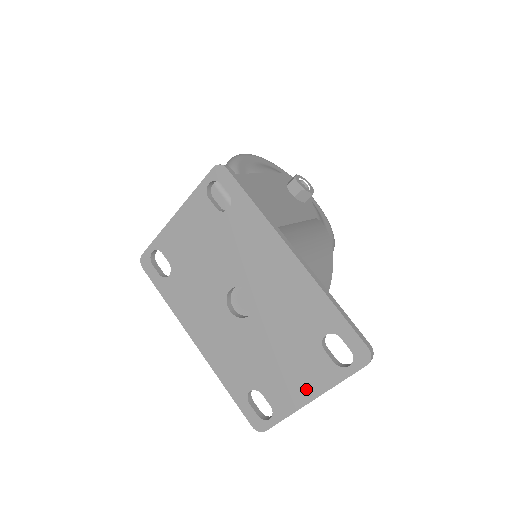
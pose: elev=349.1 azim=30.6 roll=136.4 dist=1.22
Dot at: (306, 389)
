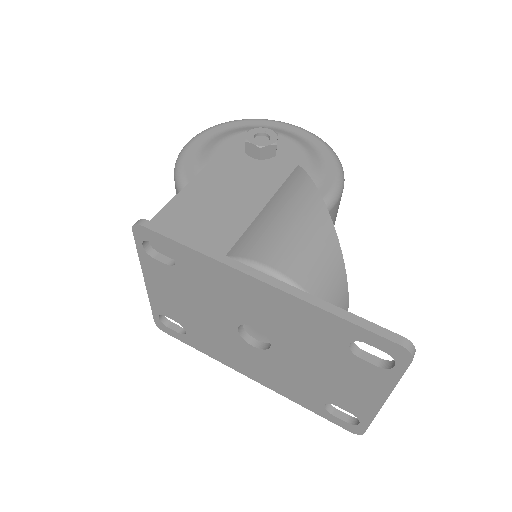
Dot at: (370, 394)
